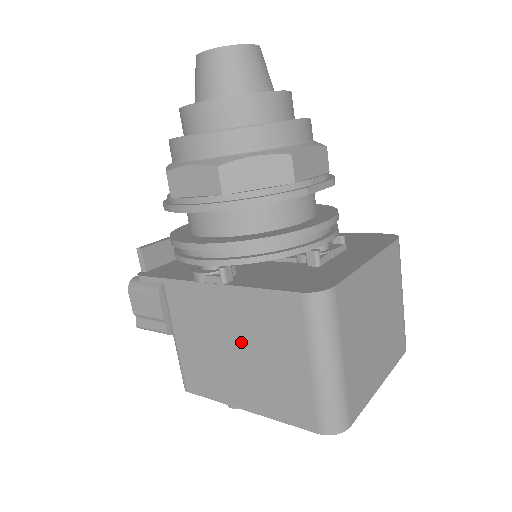
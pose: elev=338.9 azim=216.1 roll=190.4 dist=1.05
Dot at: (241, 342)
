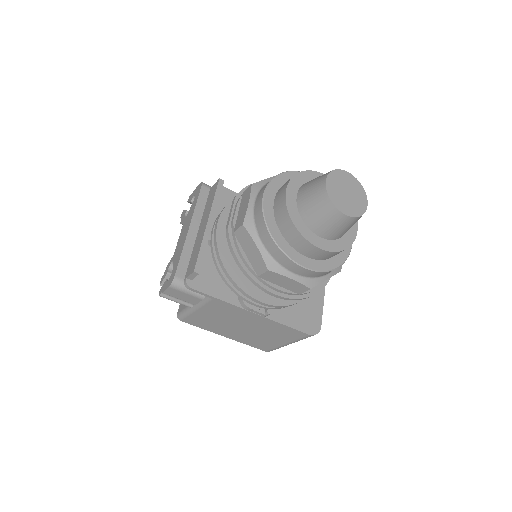
Dot at: (252, 328)
